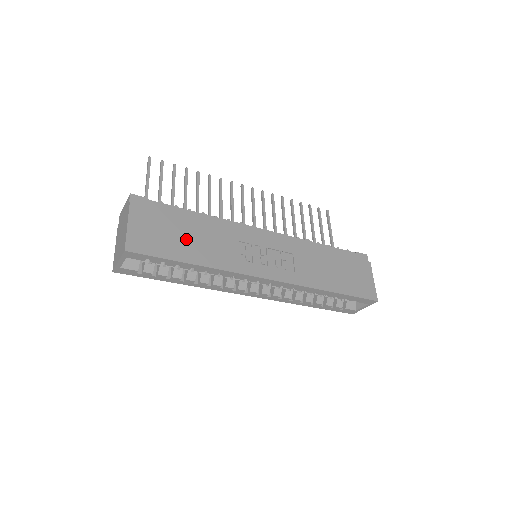
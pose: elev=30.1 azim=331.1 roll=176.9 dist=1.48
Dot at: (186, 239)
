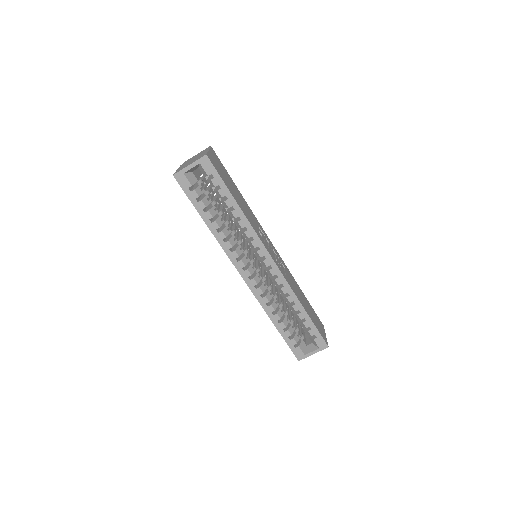
Dot at: (235, 191)
